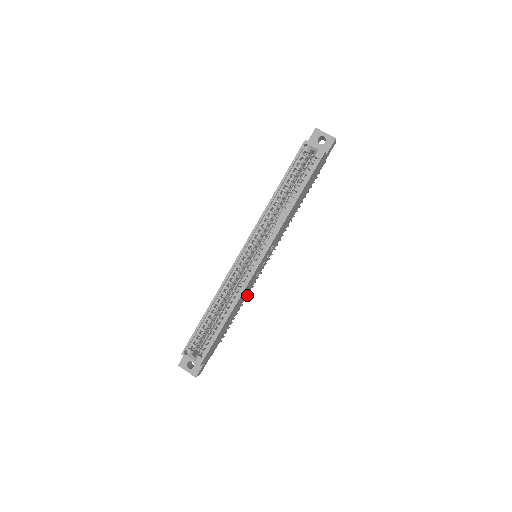
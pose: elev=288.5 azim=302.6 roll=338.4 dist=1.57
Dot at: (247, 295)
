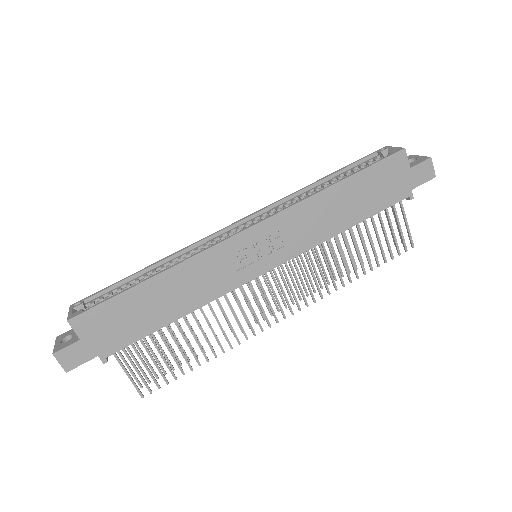
Dot at: occluded
